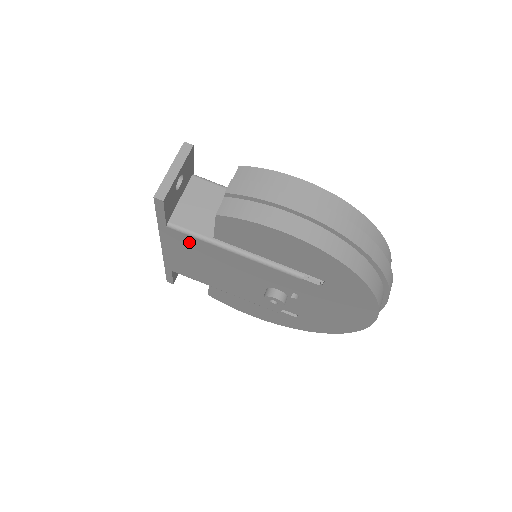
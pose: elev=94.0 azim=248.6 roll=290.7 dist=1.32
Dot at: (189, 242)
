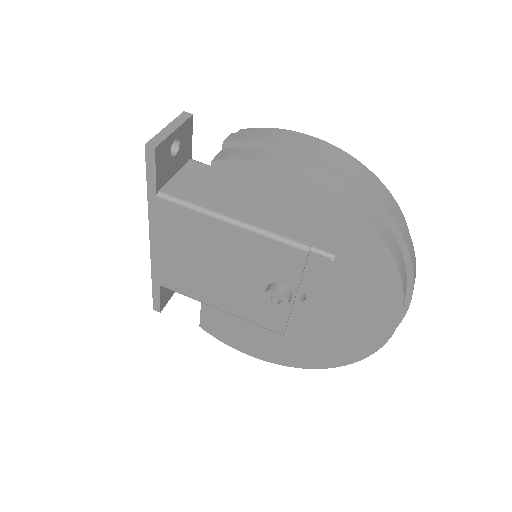
Dot at: (180, 219)
